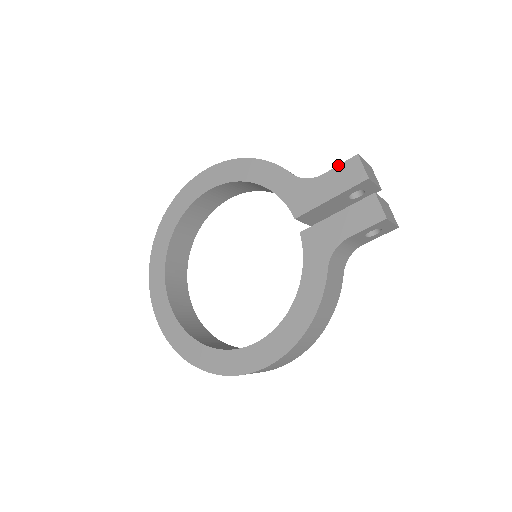
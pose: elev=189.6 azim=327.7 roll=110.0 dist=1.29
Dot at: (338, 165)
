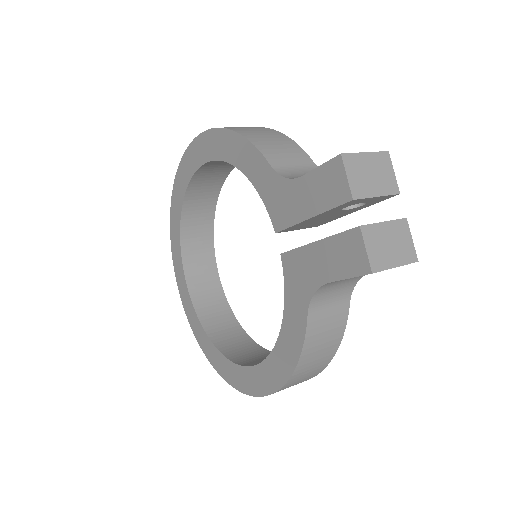
Dot at: occluded
